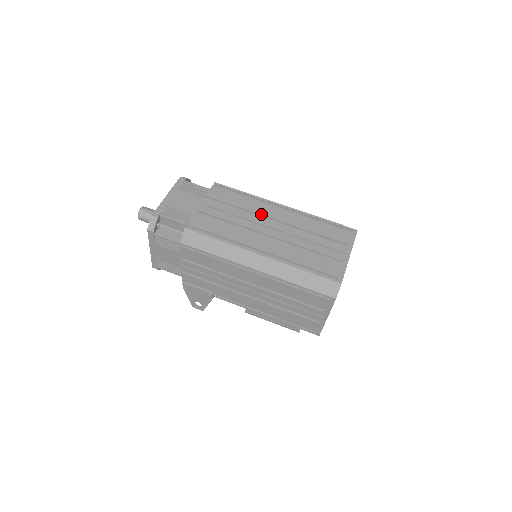
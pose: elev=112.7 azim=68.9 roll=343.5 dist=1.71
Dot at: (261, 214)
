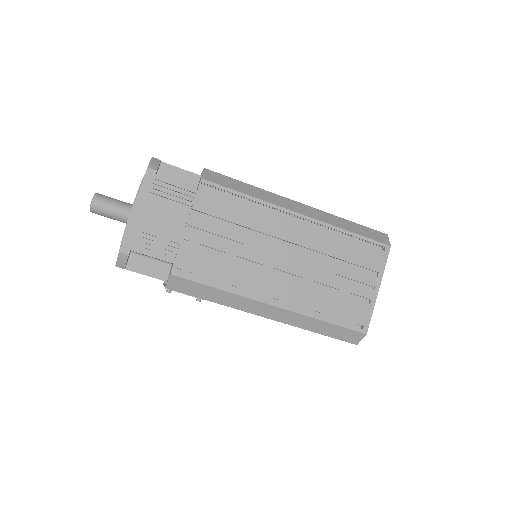
Dot at: (270, 235)
